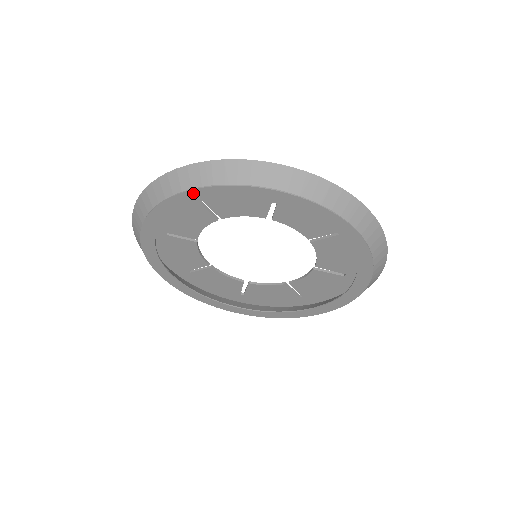
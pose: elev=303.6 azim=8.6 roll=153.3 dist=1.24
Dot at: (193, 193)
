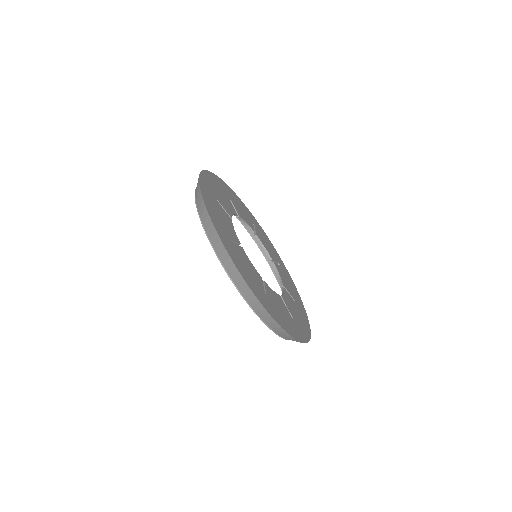
Dot at: (262, 319)
